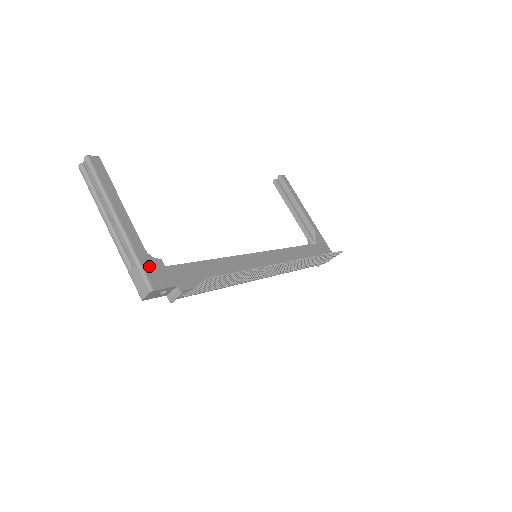
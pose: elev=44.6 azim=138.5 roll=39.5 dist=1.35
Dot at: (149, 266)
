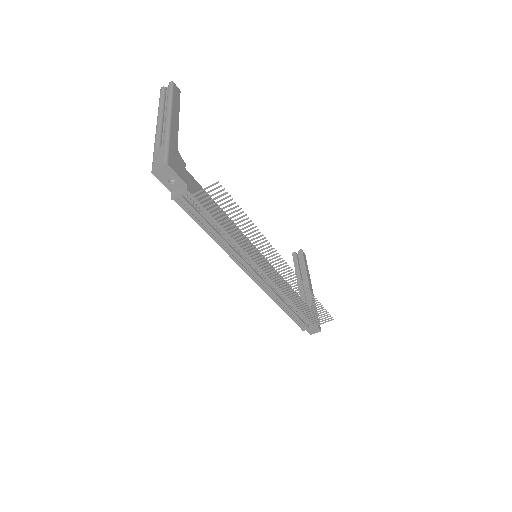
Dot at: (174, 154)
